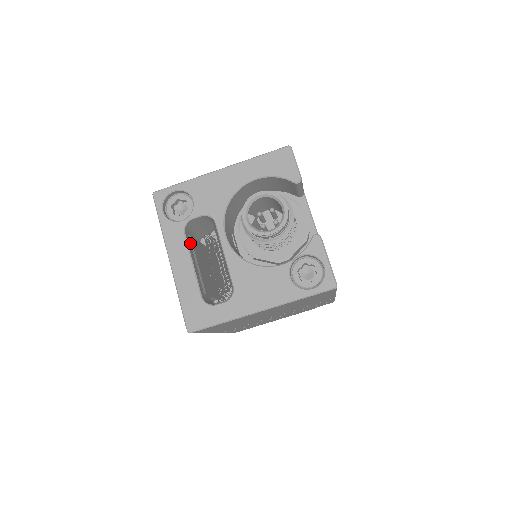
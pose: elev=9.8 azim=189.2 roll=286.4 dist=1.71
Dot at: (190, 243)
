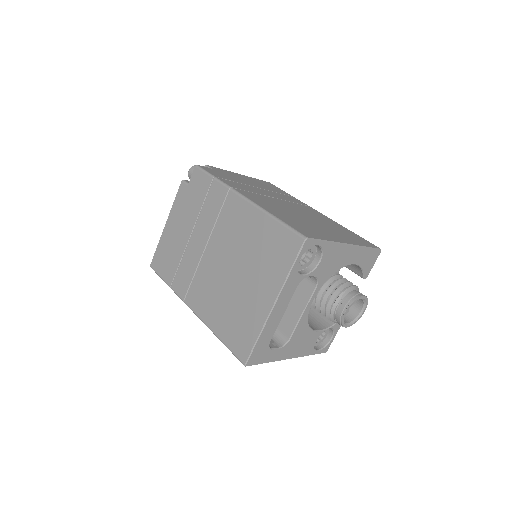
Dot at: occluded
